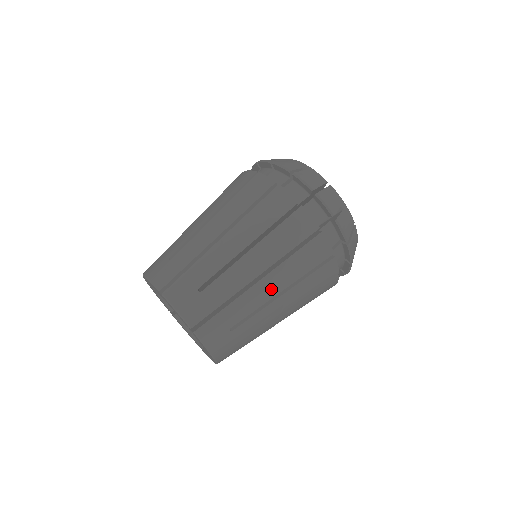
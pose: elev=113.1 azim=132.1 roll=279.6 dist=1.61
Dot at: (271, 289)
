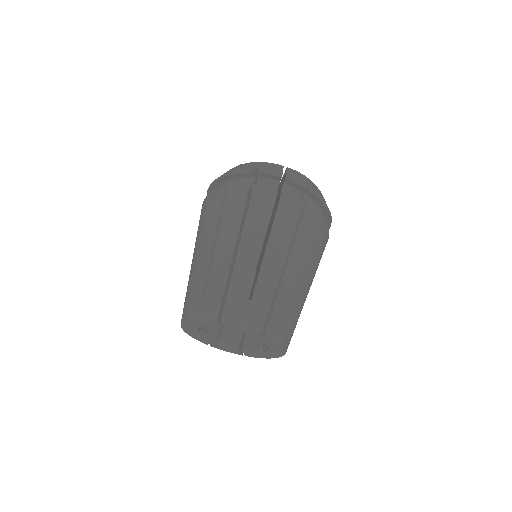
Dot at: (297, 268)
